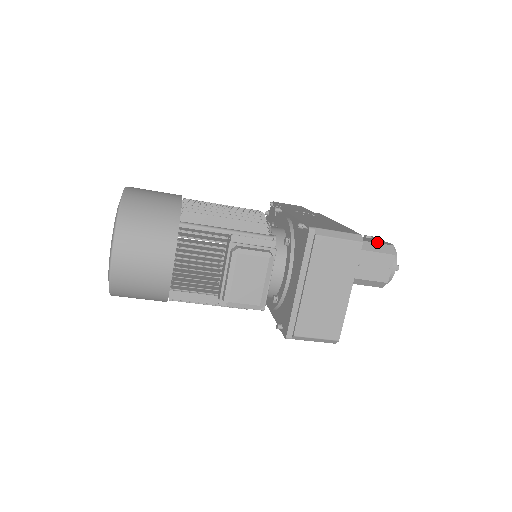
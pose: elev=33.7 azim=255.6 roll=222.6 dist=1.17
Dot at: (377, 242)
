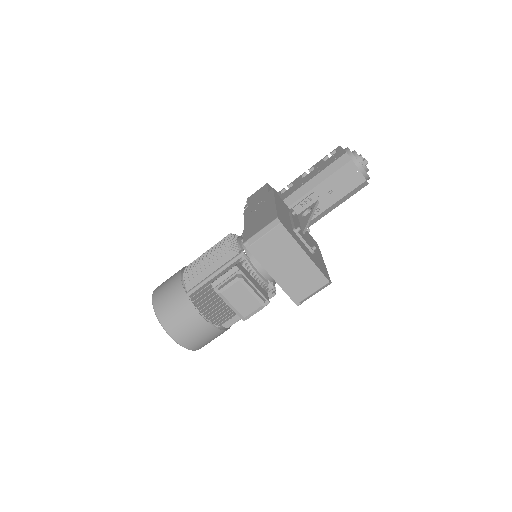
Dot at: (333, 161)
